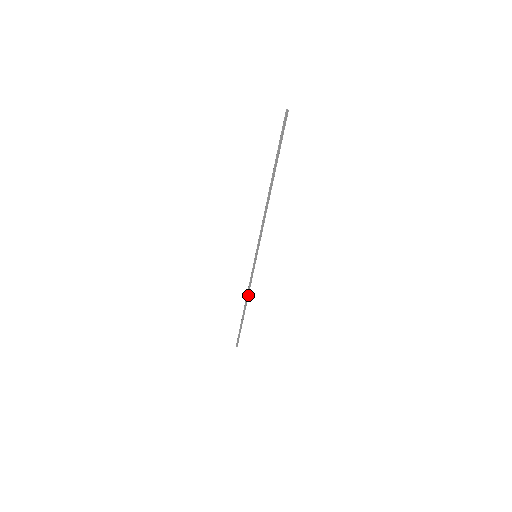
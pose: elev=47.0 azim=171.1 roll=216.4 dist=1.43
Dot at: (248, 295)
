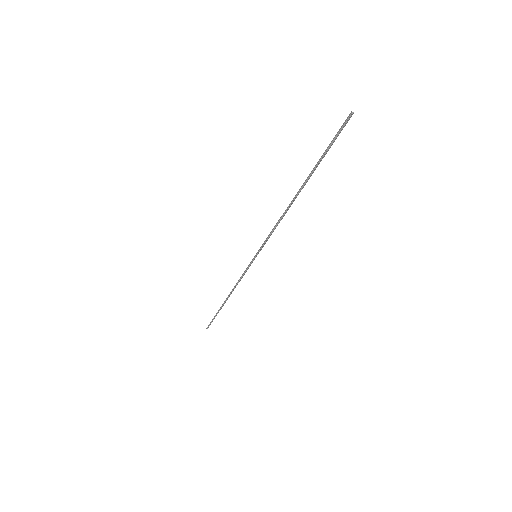
Dot at: occluded
